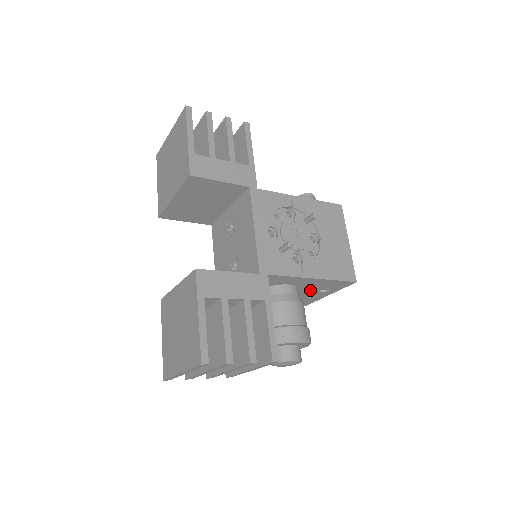
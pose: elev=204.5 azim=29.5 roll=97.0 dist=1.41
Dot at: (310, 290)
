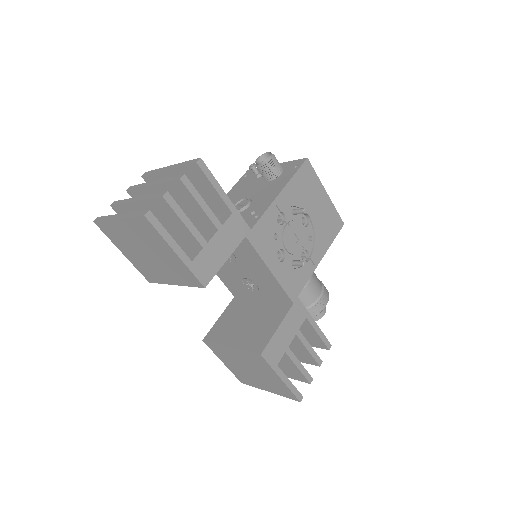
Dot at: occluded
